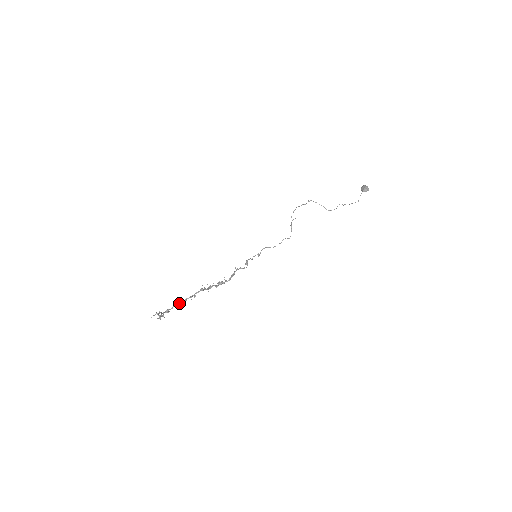
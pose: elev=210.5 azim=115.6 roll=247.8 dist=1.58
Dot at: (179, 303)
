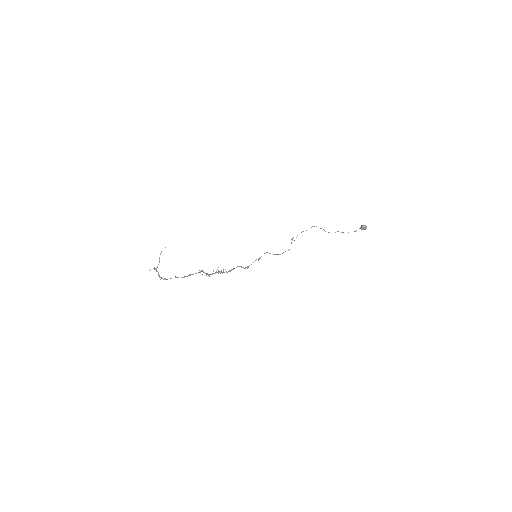
Dot at: (177, 277)
